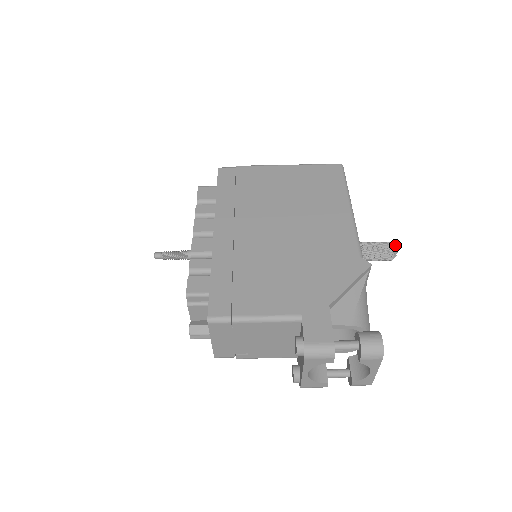
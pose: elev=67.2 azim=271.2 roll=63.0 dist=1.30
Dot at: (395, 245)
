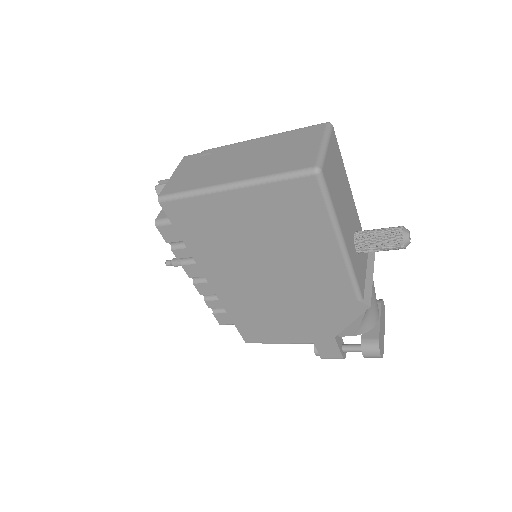
Dot at: (407, 240)
